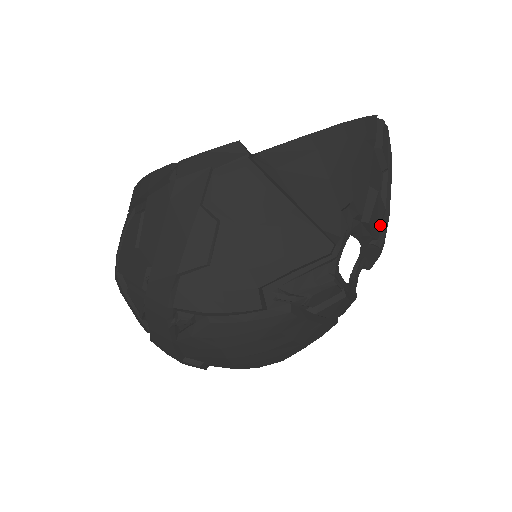
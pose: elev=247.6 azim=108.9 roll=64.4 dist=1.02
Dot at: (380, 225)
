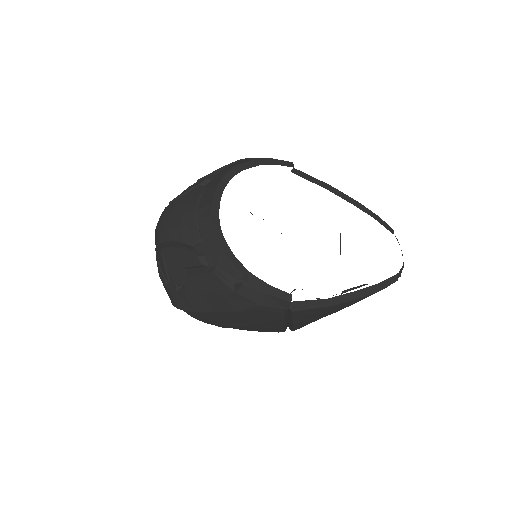
Dot at: occluded
